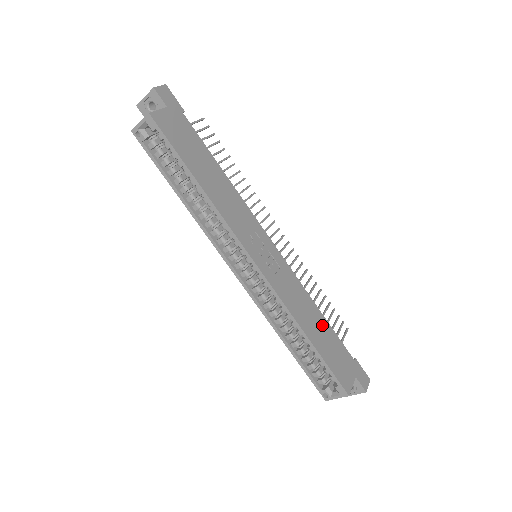
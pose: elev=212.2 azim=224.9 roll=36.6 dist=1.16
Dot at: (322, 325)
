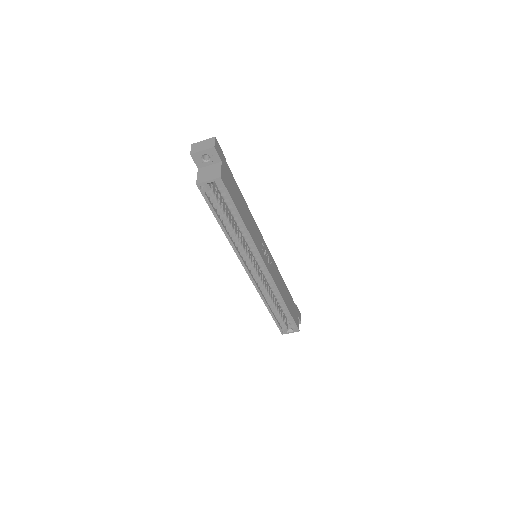
Dot at: (287, 292)
